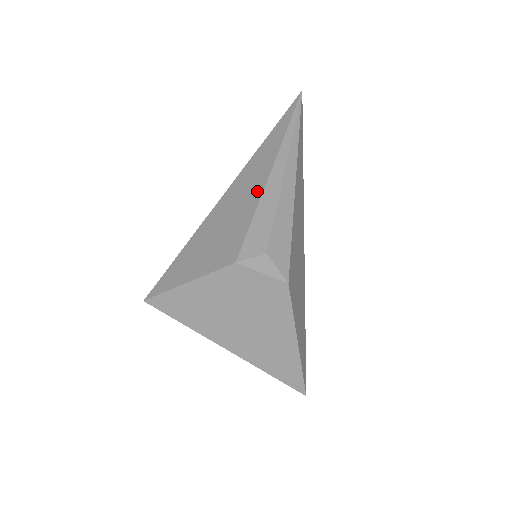
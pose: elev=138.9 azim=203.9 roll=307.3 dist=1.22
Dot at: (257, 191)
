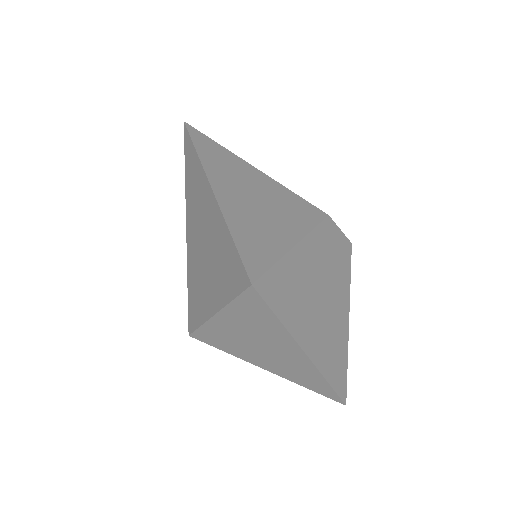
Dot at: (257, 174)
